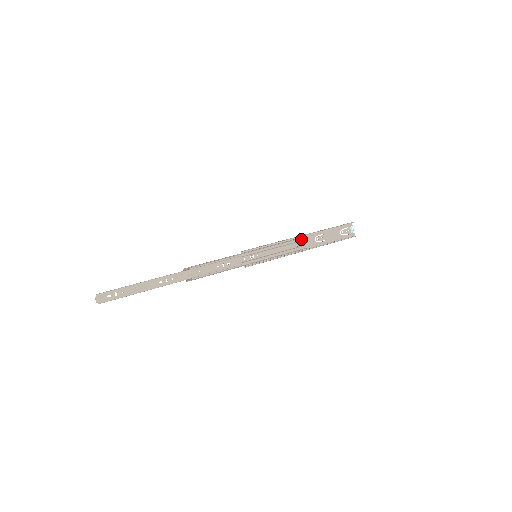
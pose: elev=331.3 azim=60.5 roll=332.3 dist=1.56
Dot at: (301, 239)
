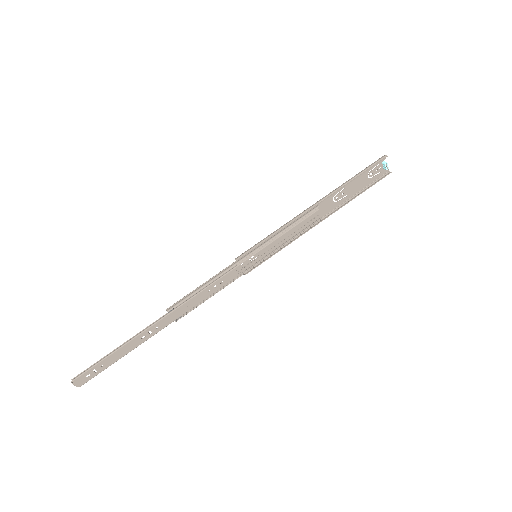
Dot at: (314, 209)
